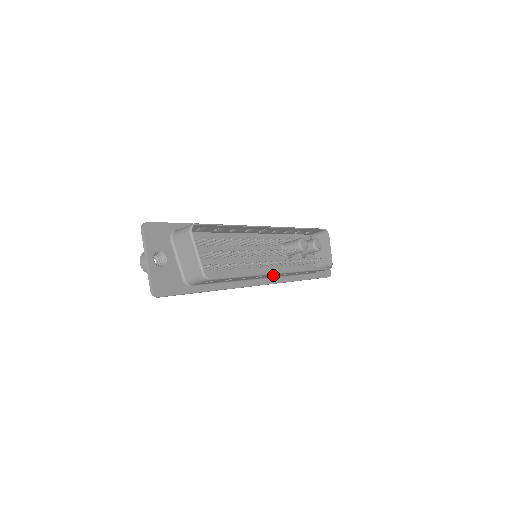
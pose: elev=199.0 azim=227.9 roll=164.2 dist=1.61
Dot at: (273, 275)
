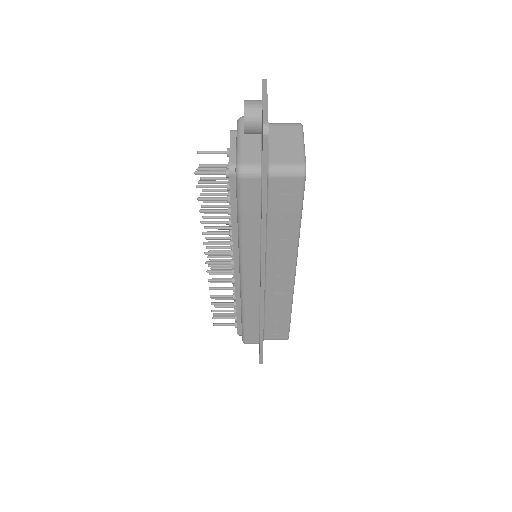
Dot at: (280, 276)
